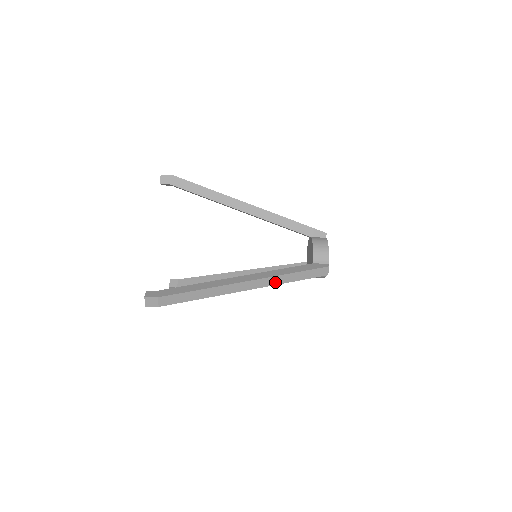
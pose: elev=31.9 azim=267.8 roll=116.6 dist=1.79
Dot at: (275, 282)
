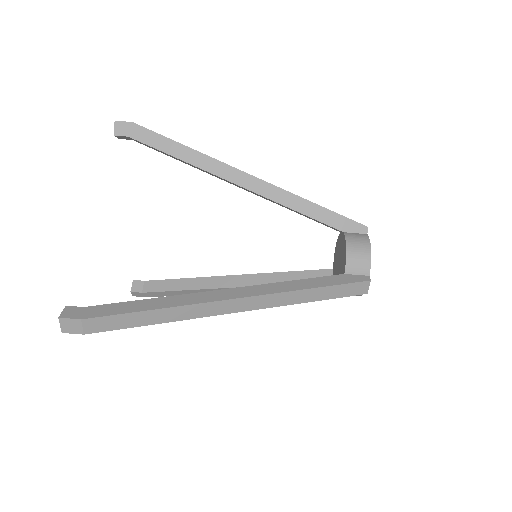
Dot at: (282, 301)
